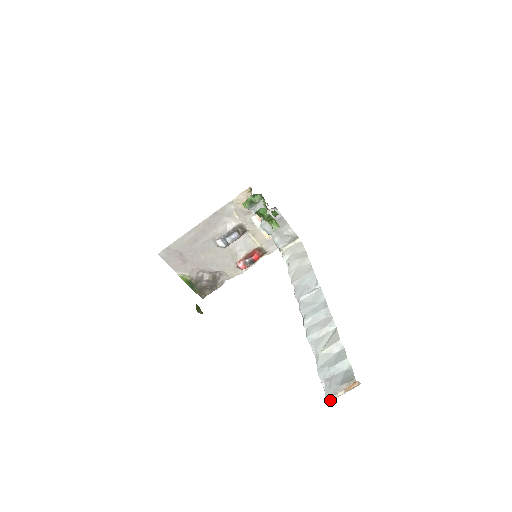
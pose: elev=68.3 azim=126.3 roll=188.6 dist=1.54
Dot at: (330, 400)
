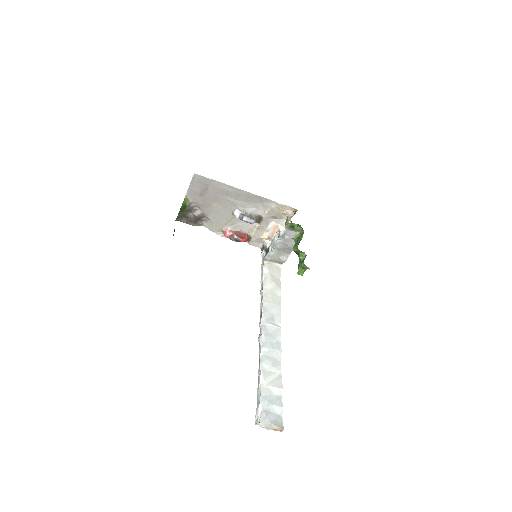
Dot at: (257, 424)
